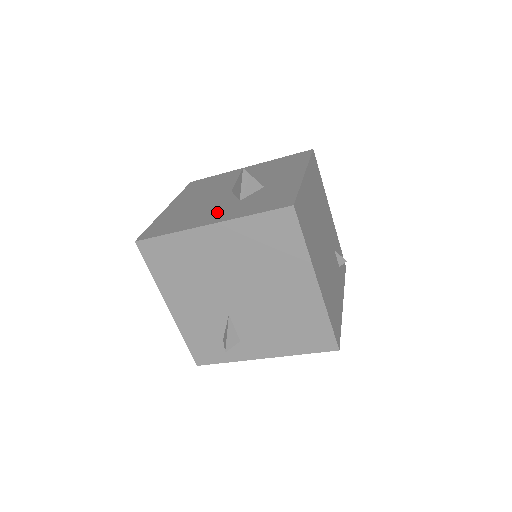
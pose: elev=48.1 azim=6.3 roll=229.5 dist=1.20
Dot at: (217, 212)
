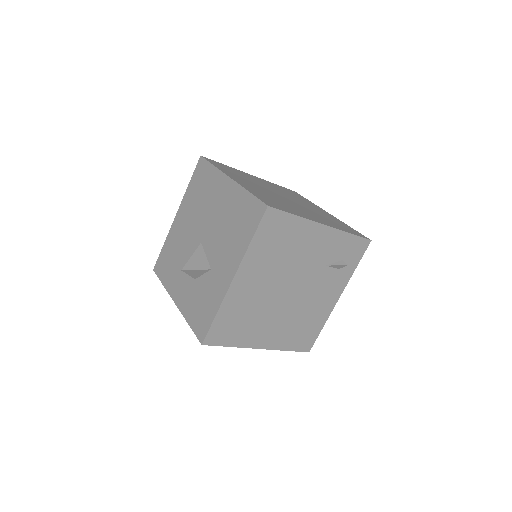
Dot at: (183, 284)
